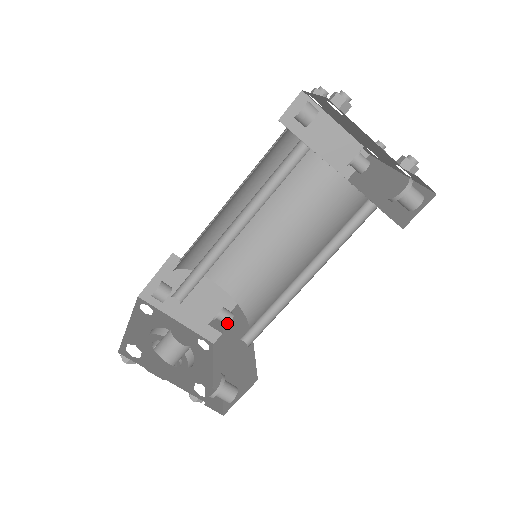
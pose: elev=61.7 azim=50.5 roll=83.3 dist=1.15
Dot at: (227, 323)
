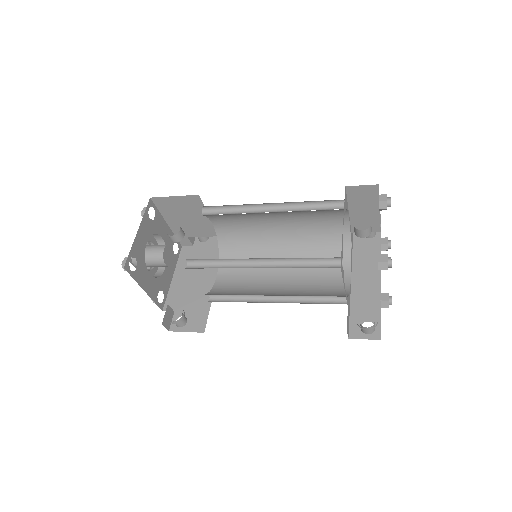
Dot at: (201, 241)
